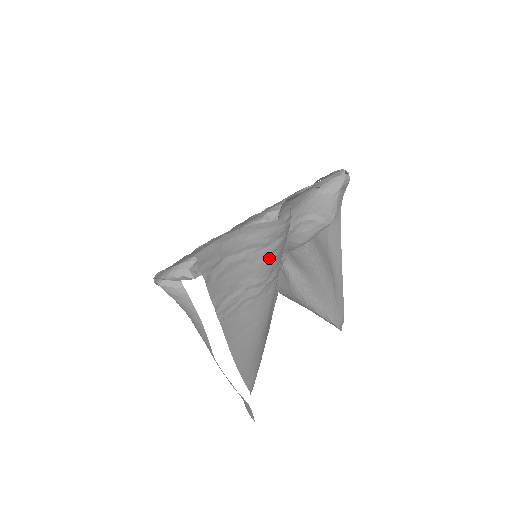
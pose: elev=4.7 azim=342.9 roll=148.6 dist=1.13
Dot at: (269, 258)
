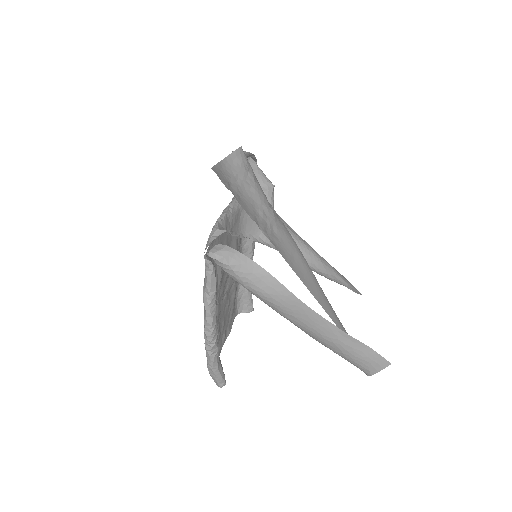
Dot at: (256, 185)
